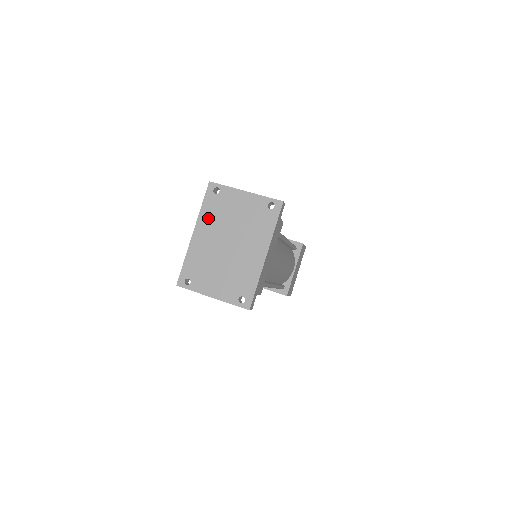
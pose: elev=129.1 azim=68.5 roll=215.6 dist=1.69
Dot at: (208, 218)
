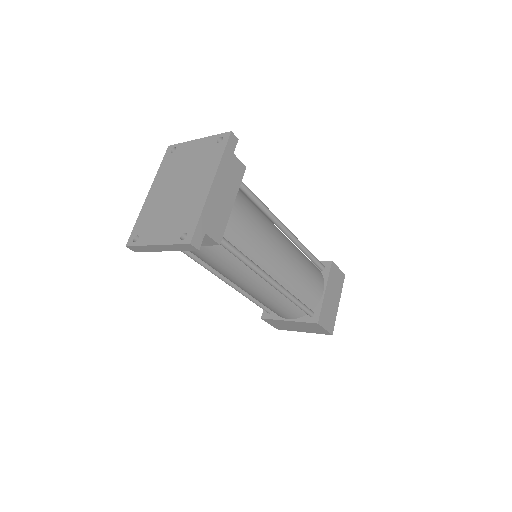
Dot at: (163, 175)
